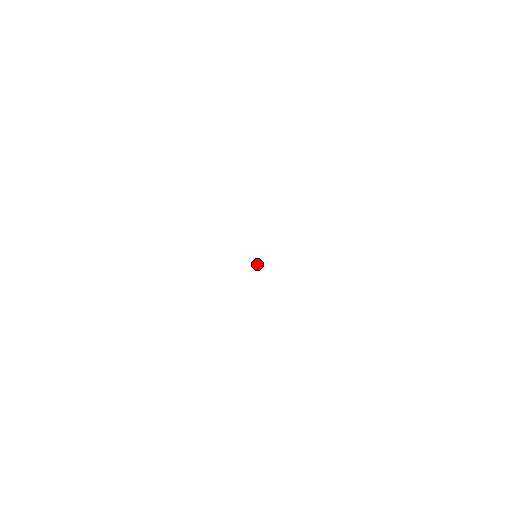
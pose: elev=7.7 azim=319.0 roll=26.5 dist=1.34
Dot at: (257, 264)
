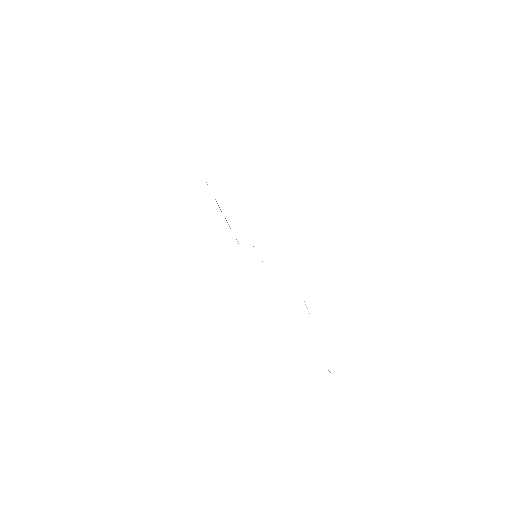
Dot at: occluded
